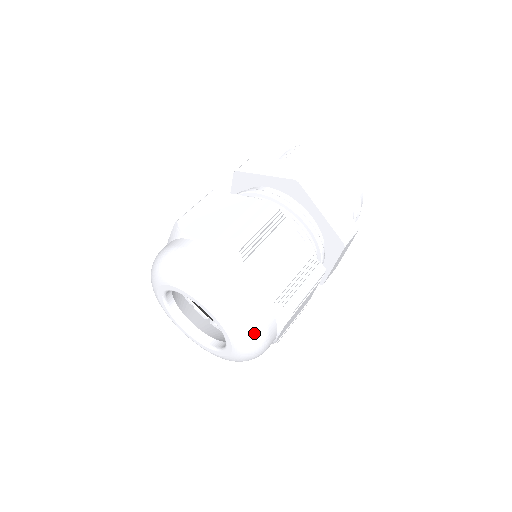
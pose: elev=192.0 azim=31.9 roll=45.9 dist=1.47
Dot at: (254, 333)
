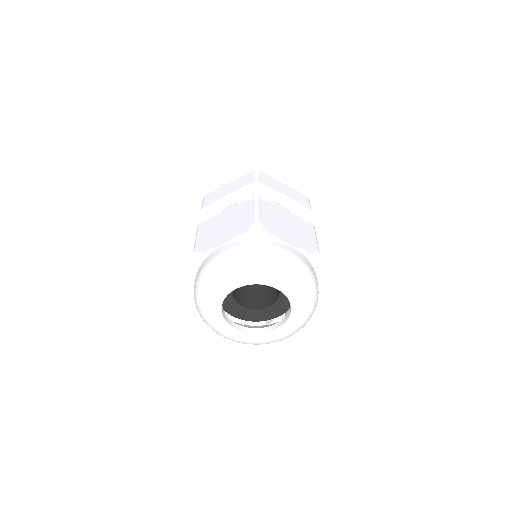
Dot at: occluded
